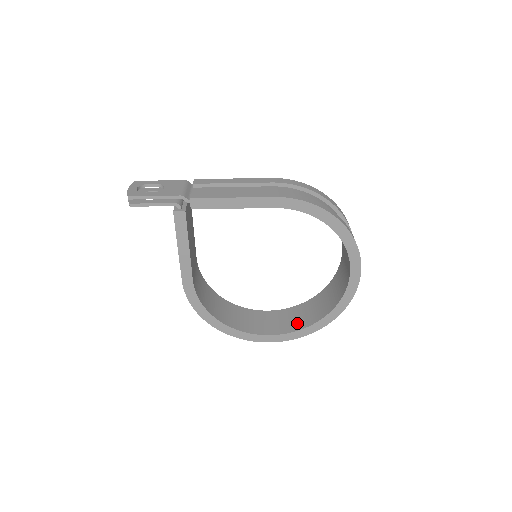
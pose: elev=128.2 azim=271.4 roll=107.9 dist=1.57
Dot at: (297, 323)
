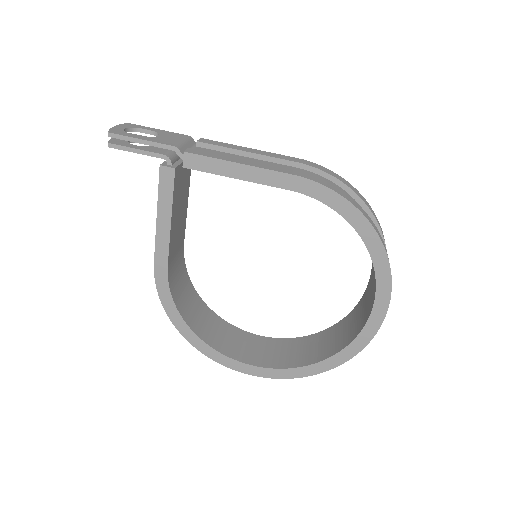
Dot at: (290, 359)
